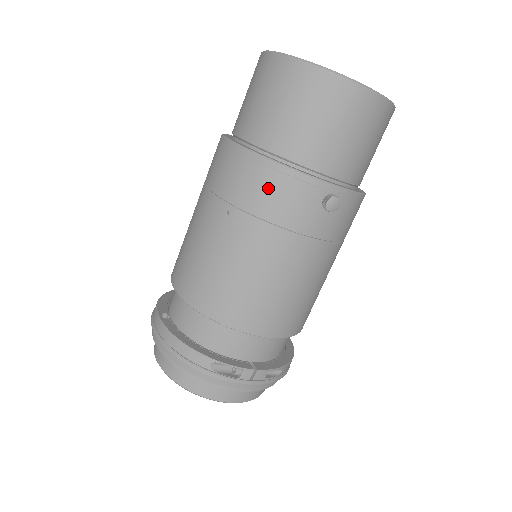
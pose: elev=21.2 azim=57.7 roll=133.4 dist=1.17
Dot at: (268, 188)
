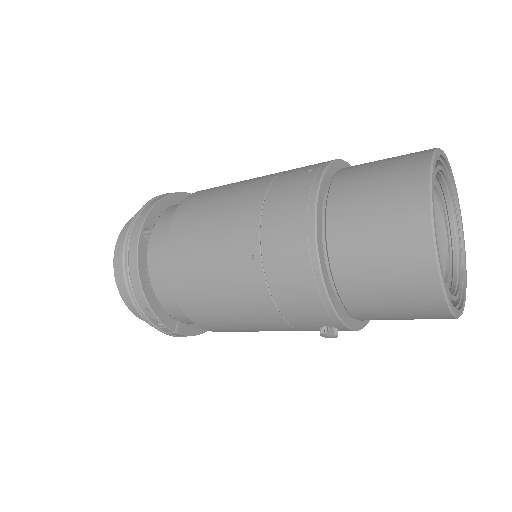
Dot at: (297, 284)
